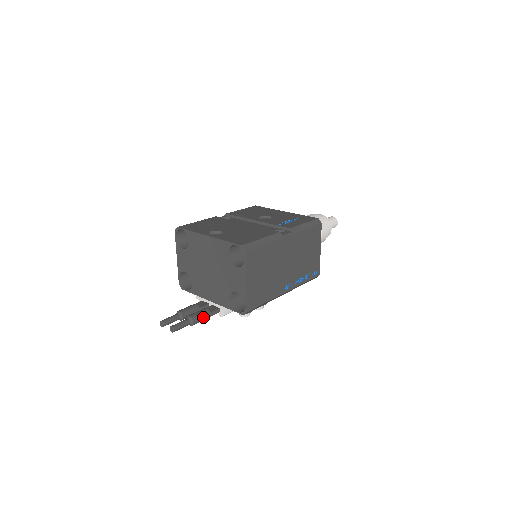
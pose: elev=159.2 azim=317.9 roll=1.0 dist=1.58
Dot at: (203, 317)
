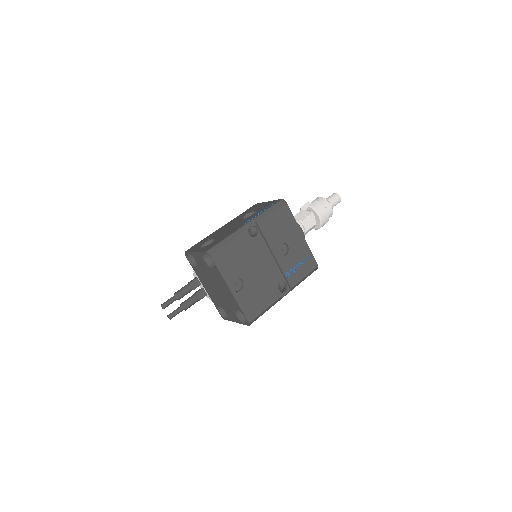
Dot at: (193, 304)
